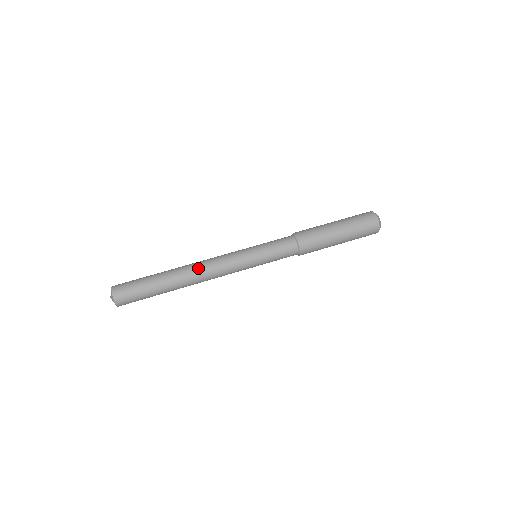
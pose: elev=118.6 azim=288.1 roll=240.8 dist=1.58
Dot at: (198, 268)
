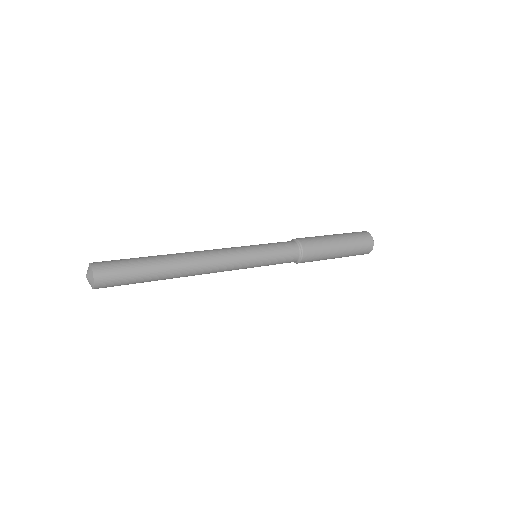
Dot at: occluded
